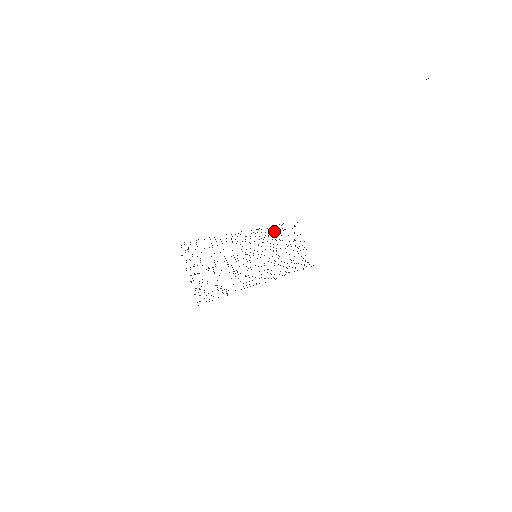
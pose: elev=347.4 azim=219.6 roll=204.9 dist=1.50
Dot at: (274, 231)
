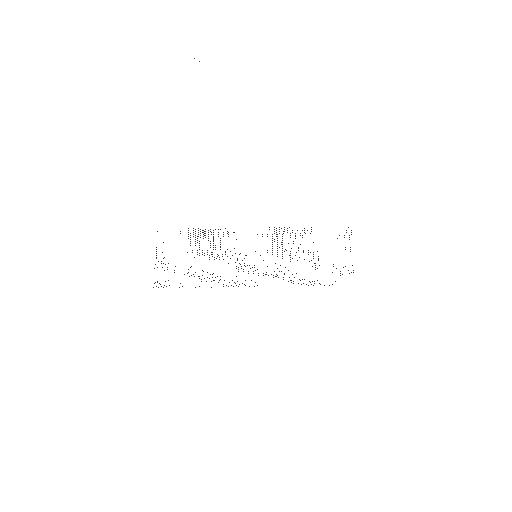
Dot at: occluded
